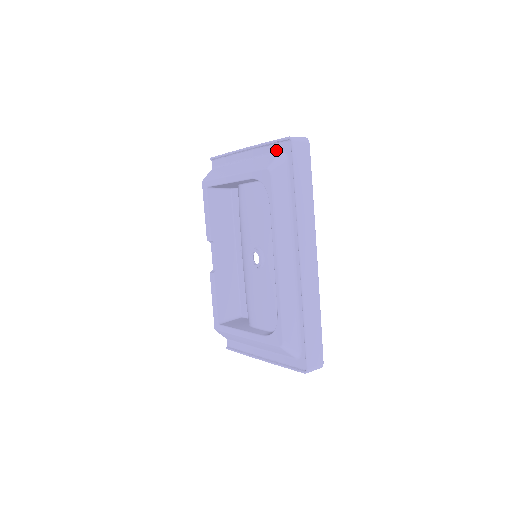
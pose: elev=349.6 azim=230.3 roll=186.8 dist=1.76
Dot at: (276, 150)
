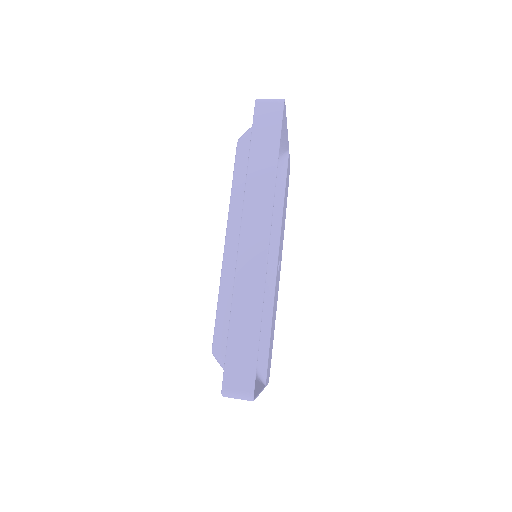
Dot at: occluded
